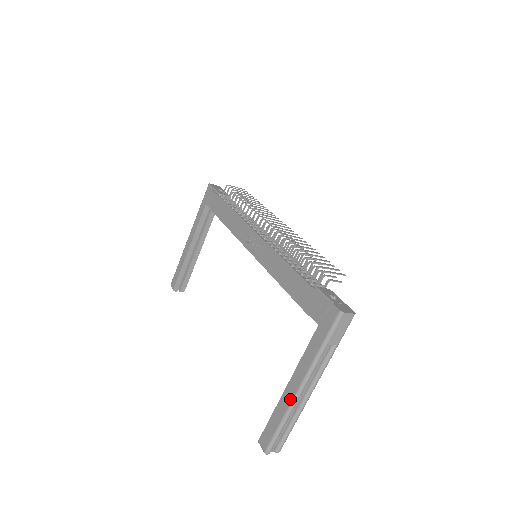
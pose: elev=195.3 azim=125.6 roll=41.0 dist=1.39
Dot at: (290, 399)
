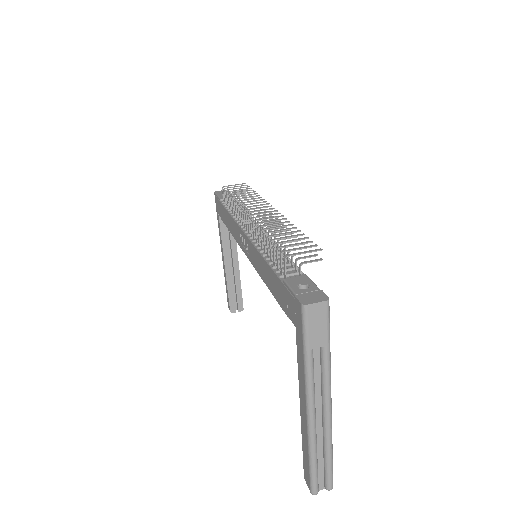
Dot at: (305, 425)
